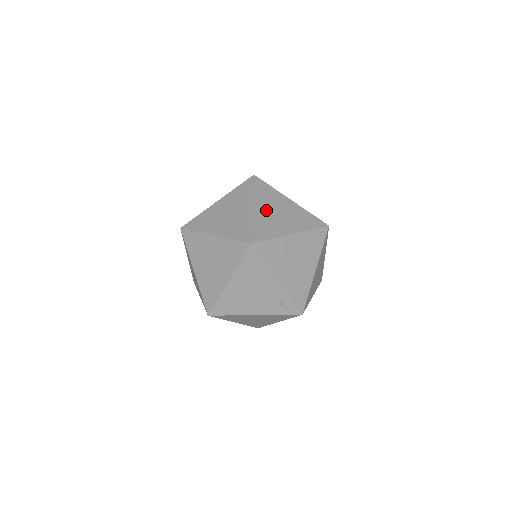
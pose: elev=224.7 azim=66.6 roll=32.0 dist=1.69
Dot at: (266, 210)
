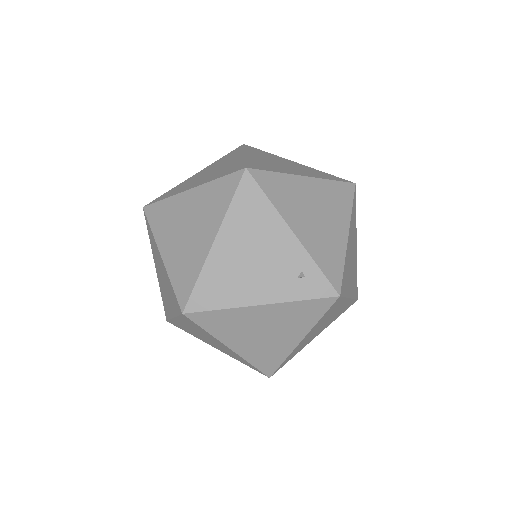
Dot at: (263, 159)
